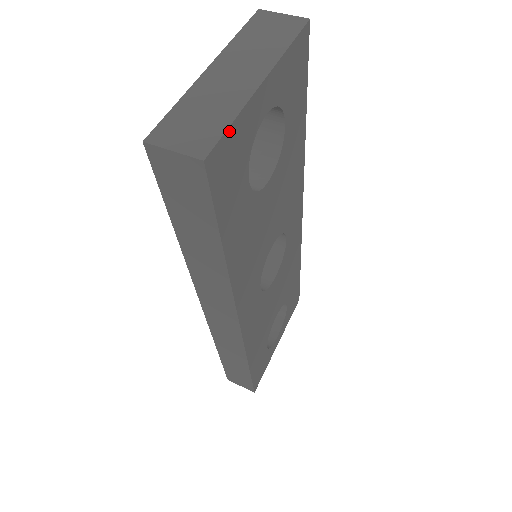
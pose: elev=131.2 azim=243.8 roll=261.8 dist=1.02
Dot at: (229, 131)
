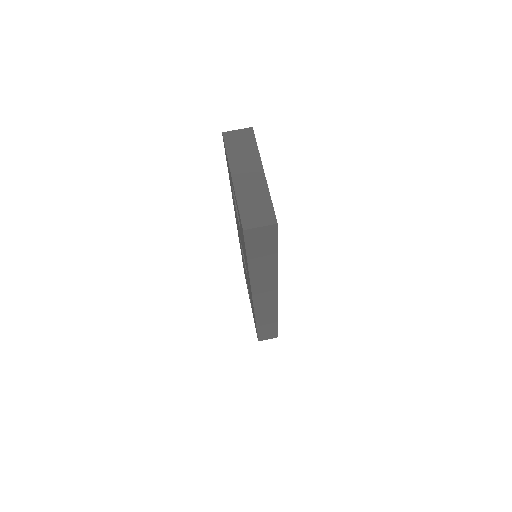
Dot at: (272, 204)
